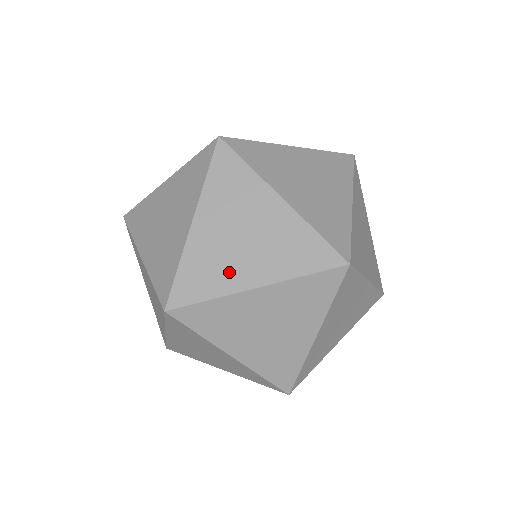
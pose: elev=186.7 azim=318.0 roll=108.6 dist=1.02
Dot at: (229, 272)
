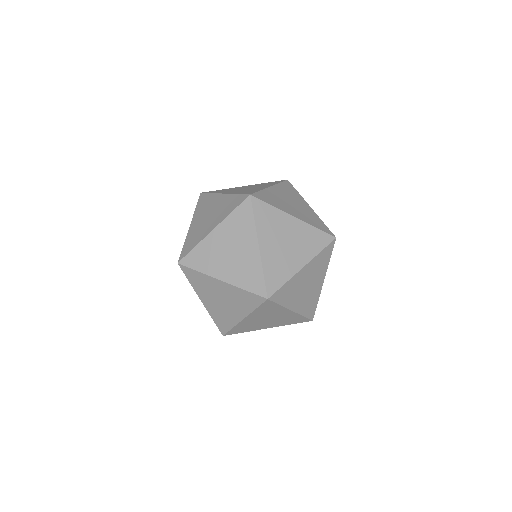
Dot at: (293, 298)
